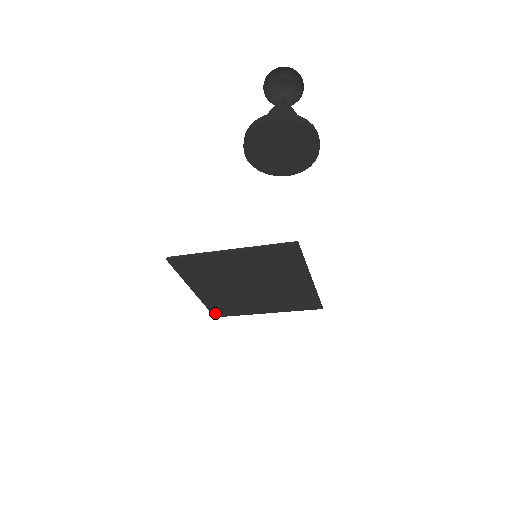
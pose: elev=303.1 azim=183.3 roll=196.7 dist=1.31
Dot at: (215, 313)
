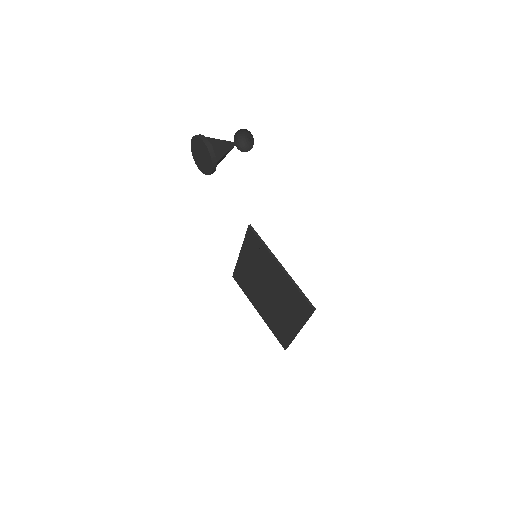
Dot at: (281, 342)
